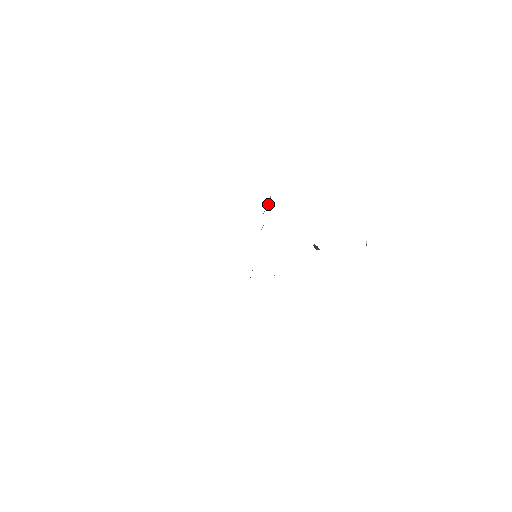
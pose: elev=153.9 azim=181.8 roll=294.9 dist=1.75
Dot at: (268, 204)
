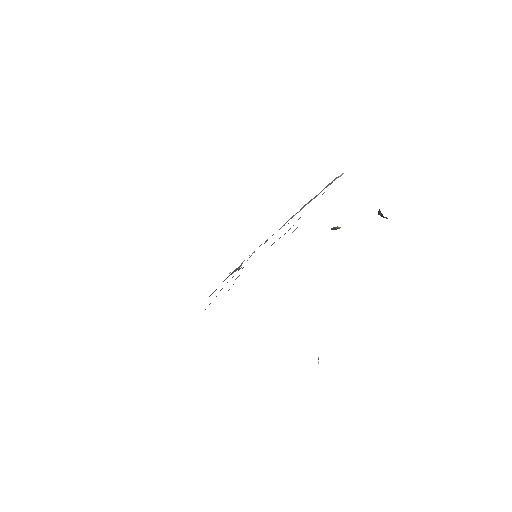
Dot at: (239, 268)
